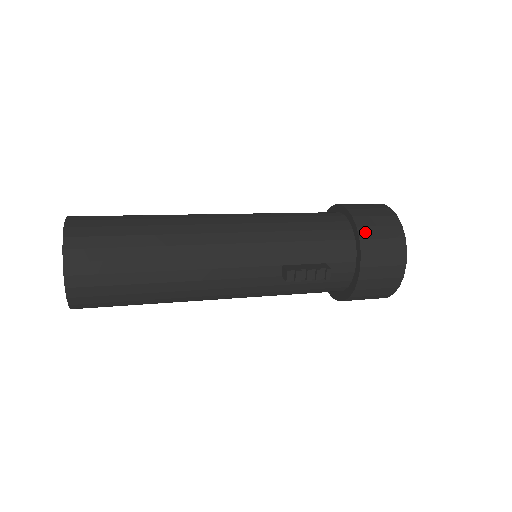
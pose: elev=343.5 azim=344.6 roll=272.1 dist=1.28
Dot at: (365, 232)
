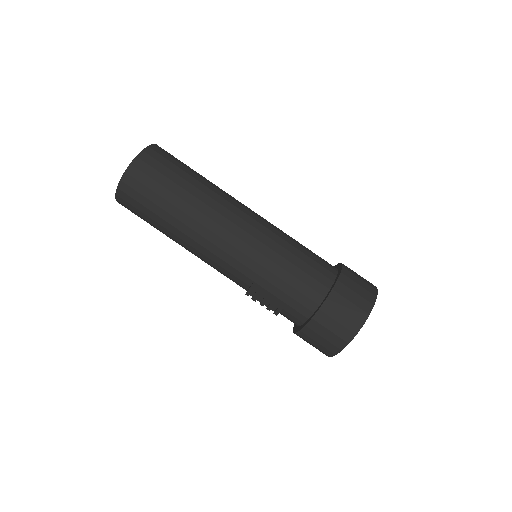
Dot at: (329, 307)
